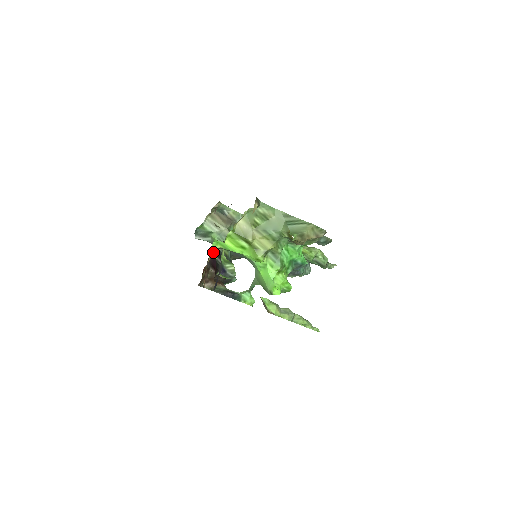
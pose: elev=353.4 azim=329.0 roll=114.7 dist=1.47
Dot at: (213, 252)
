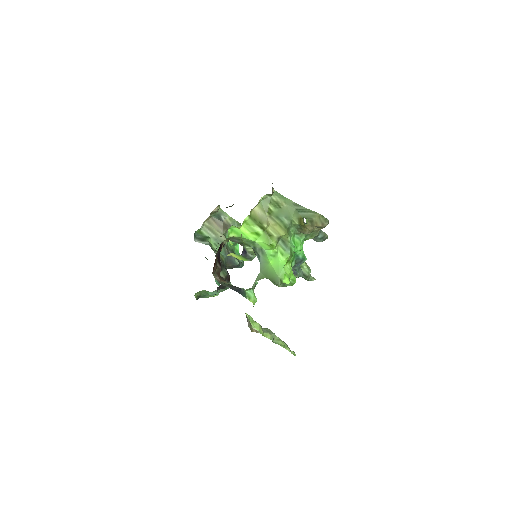
Dot at: (224, 243)
